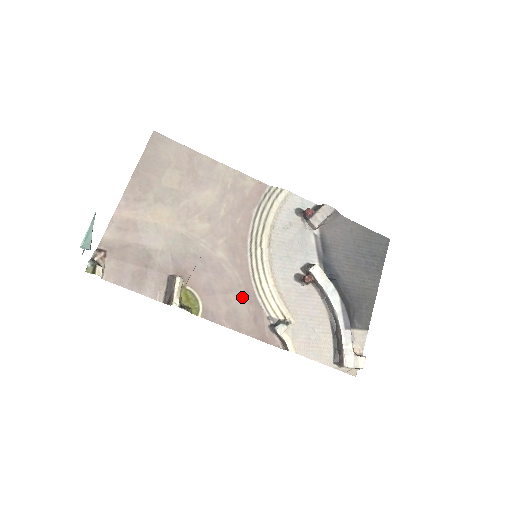
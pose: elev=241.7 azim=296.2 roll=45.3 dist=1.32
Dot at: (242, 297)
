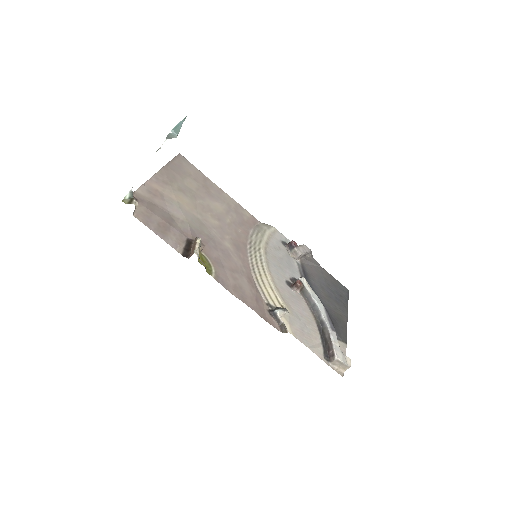
Dot at: (246, 280)
